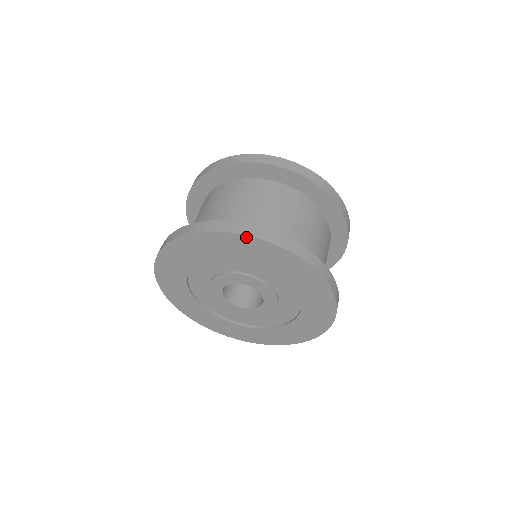
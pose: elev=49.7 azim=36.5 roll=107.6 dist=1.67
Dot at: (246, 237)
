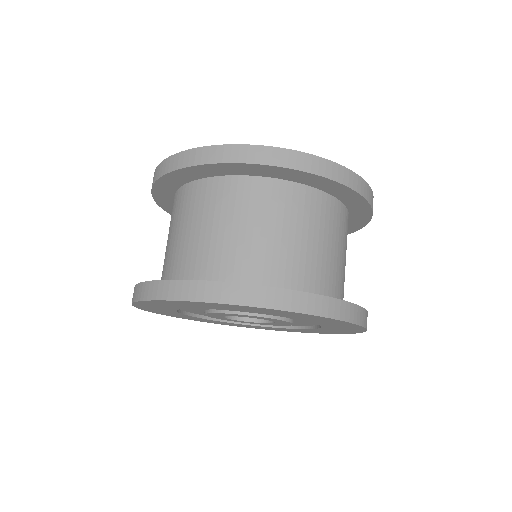
Dot at: (164, 301)
